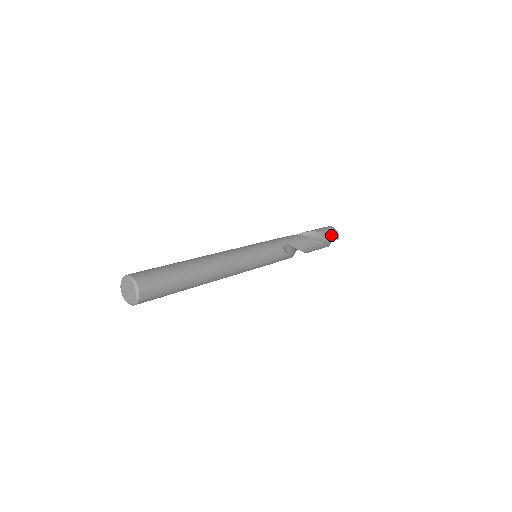
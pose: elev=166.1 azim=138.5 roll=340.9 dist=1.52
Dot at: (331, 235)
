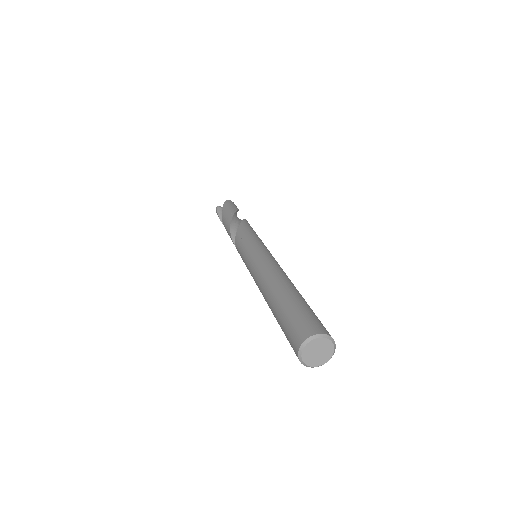
Dot at: occluded
